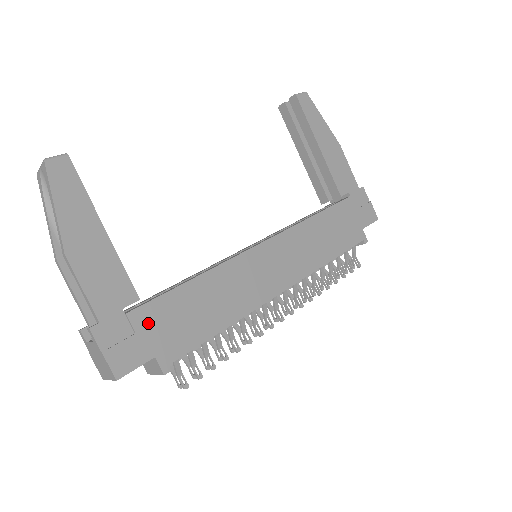
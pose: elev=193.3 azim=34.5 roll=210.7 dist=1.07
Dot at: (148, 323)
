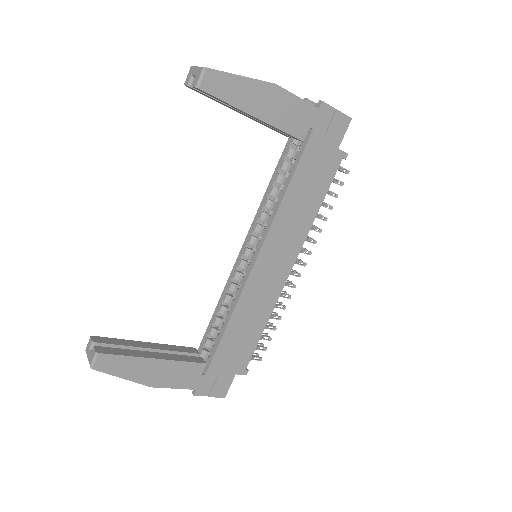
Dot at: (220, 368)
